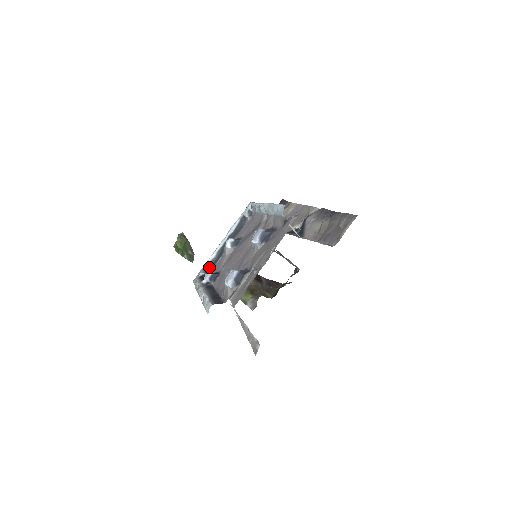
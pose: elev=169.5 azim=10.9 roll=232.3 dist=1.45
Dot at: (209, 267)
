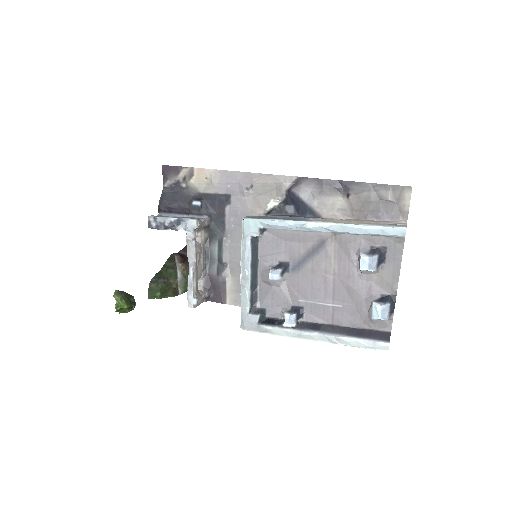
Dot at: (253, 306)
